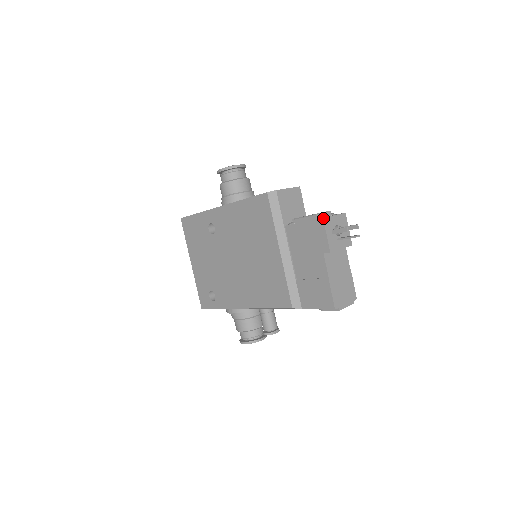
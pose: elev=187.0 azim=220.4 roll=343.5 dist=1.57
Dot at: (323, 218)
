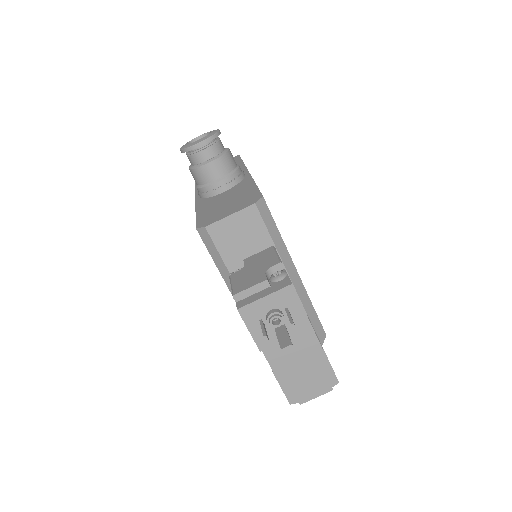
Dot at: (237, 309)
